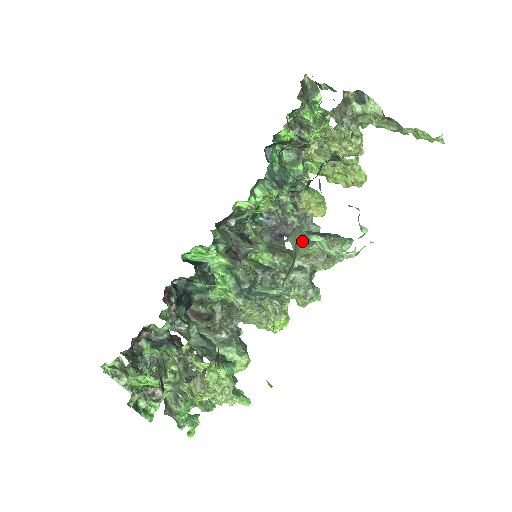
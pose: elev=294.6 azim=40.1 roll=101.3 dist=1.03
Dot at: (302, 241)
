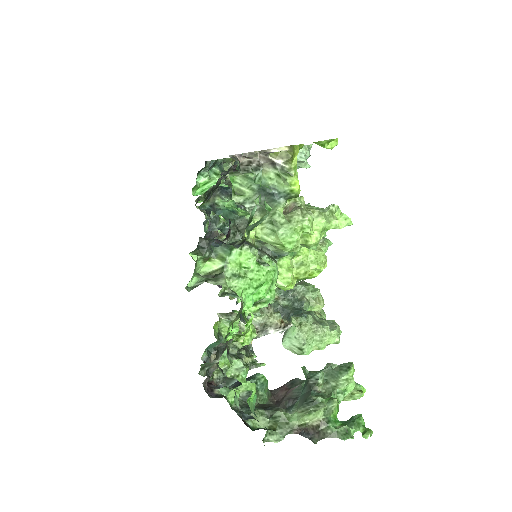
Dot at: occluded
